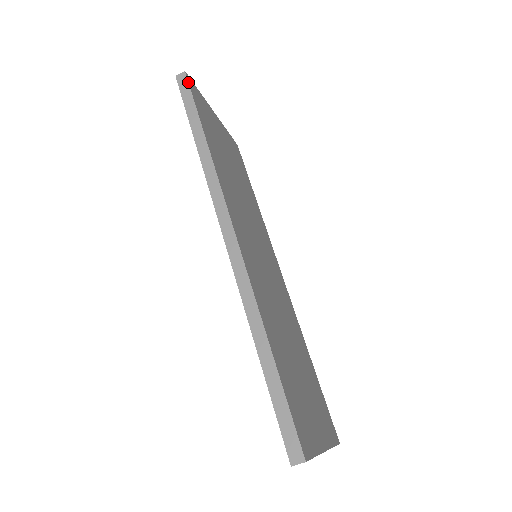
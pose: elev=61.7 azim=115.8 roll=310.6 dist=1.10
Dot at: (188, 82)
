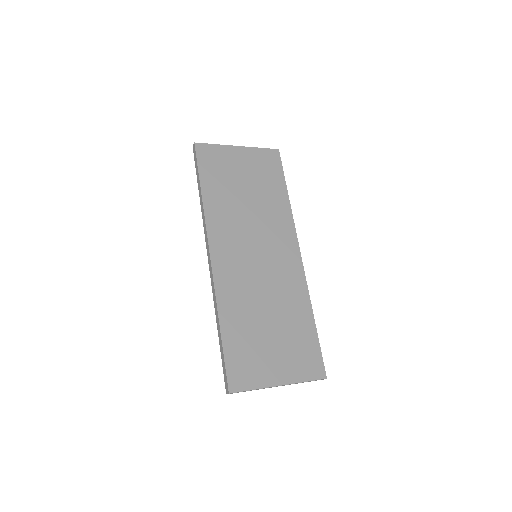
Dot at: (195, 151)
